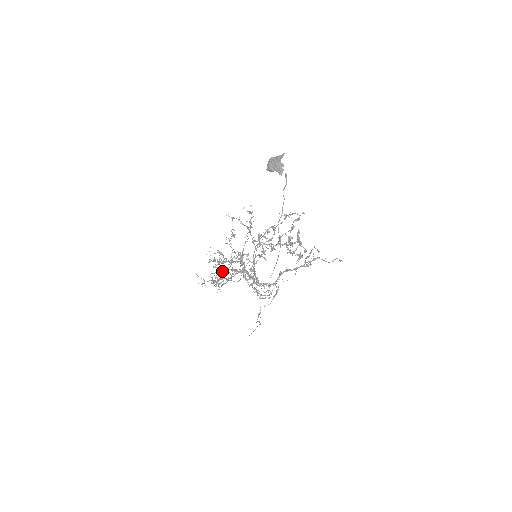
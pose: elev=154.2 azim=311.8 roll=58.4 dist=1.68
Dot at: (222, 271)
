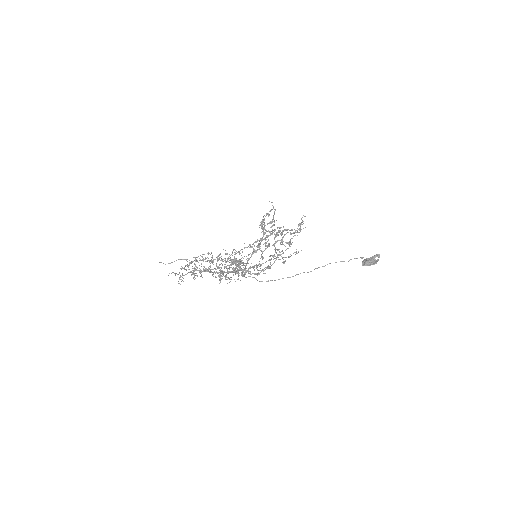
Dot at: occluded
